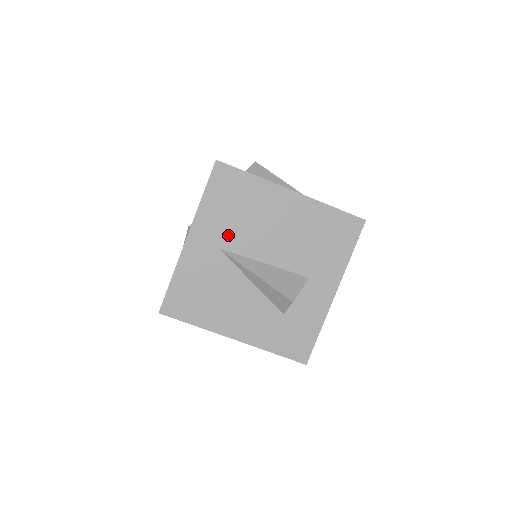
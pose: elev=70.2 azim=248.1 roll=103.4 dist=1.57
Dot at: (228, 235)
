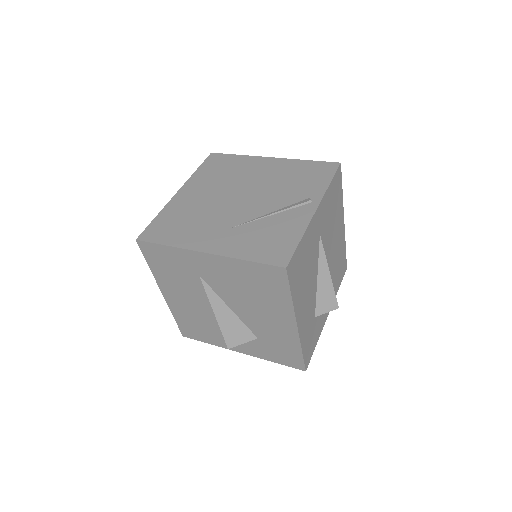
Dot at: (325, 227)
